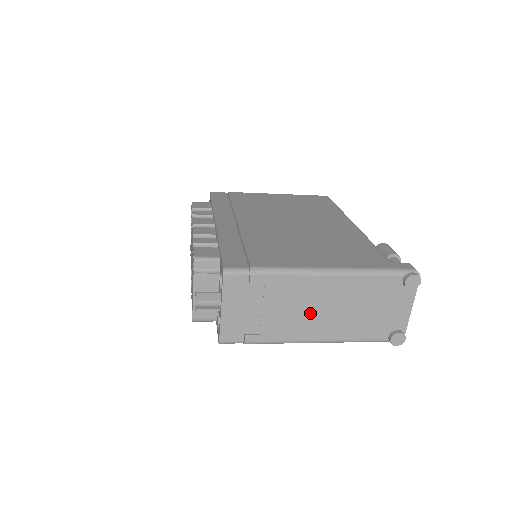
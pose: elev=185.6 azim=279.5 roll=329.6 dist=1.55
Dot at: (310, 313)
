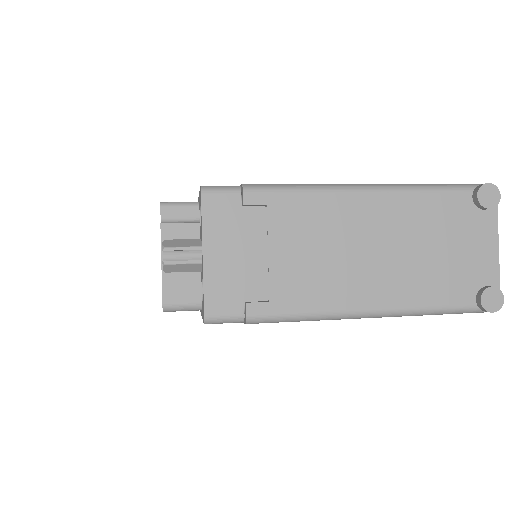
Dot at: (344, 258)
